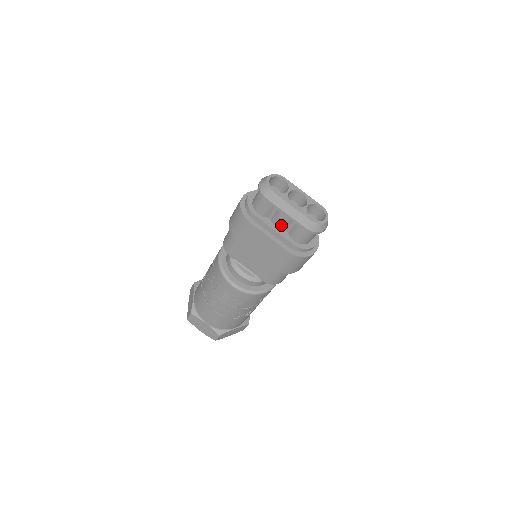
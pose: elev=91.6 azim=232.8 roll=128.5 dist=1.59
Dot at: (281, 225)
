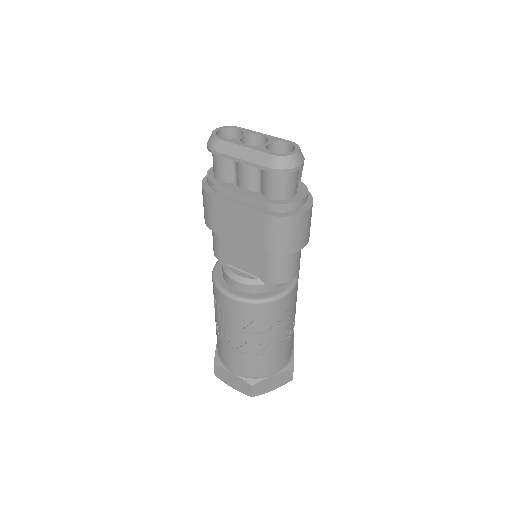
Dot at: (247, 183)
